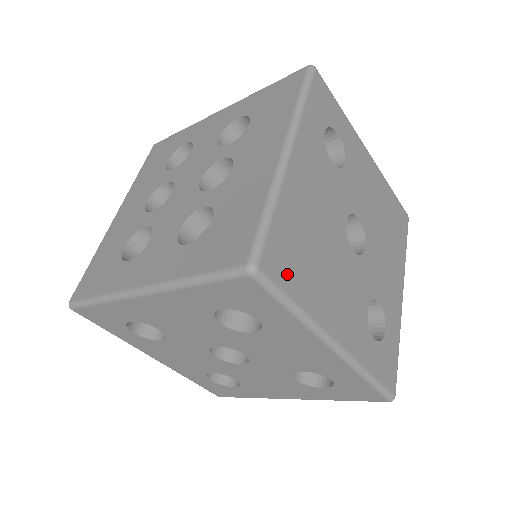
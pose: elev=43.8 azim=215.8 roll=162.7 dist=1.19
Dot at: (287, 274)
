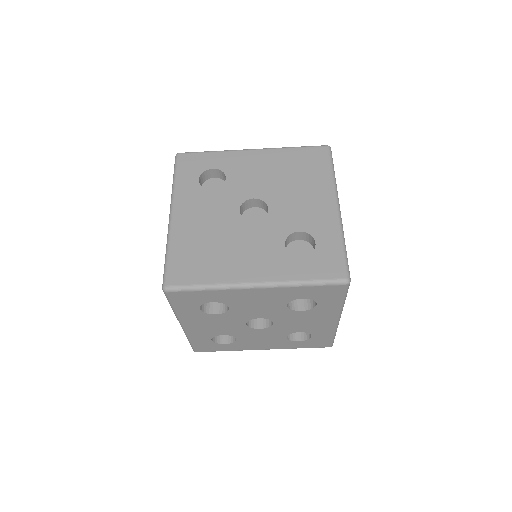
Dot at: (190, 275)
